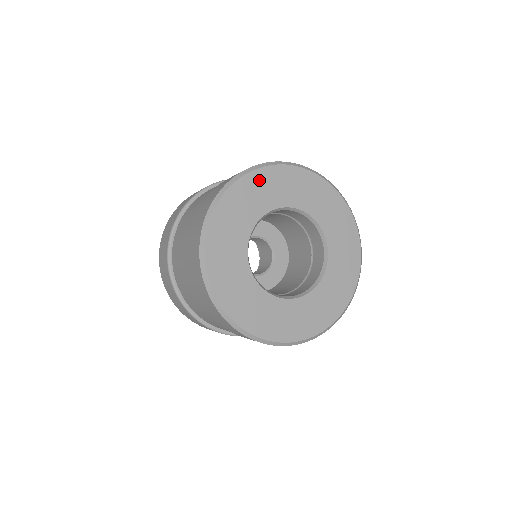
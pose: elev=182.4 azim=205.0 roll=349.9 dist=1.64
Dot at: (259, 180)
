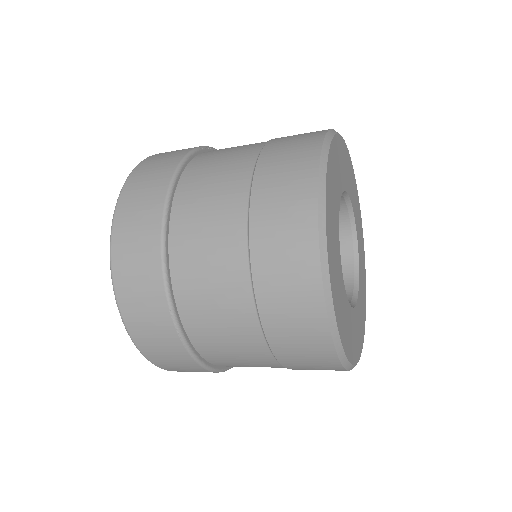
Dot at: (346, 155)
